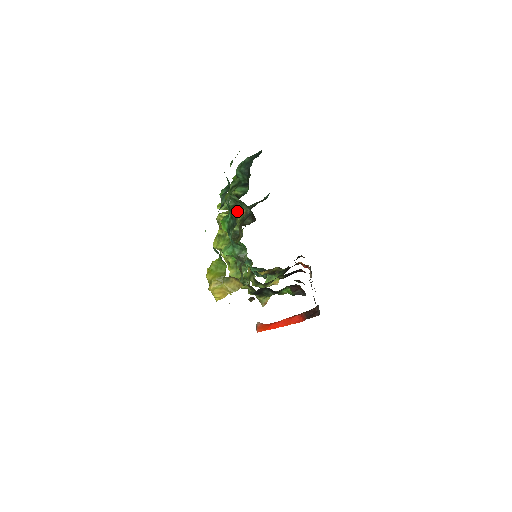
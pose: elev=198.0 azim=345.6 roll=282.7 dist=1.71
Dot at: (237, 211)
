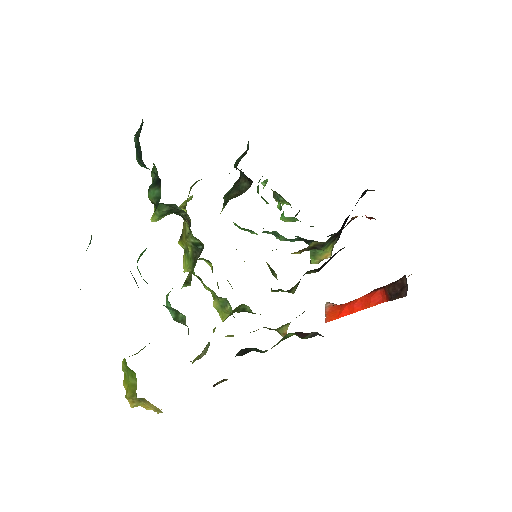
Dot at: (182, 213)
